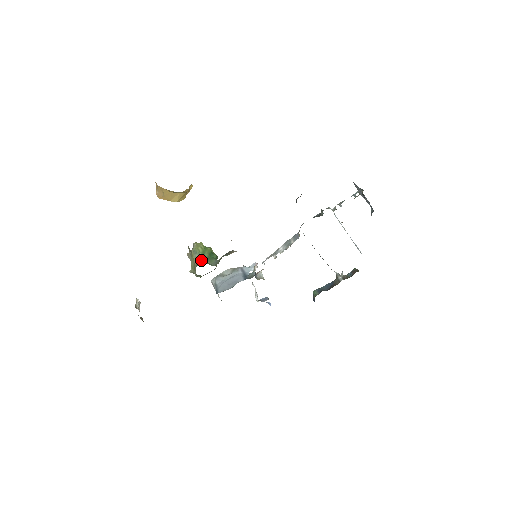
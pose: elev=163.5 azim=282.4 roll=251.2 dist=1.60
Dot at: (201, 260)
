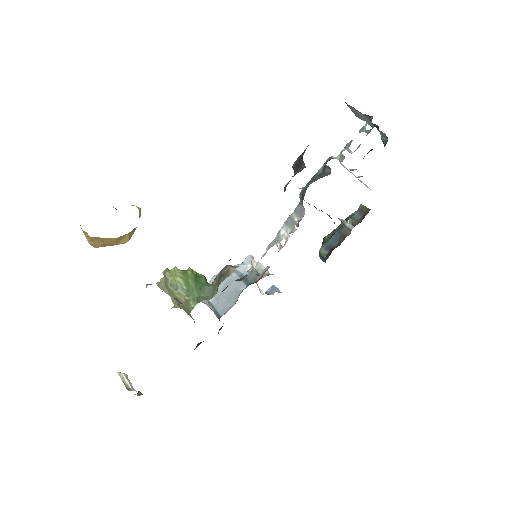
Dot at: (191, 297)
